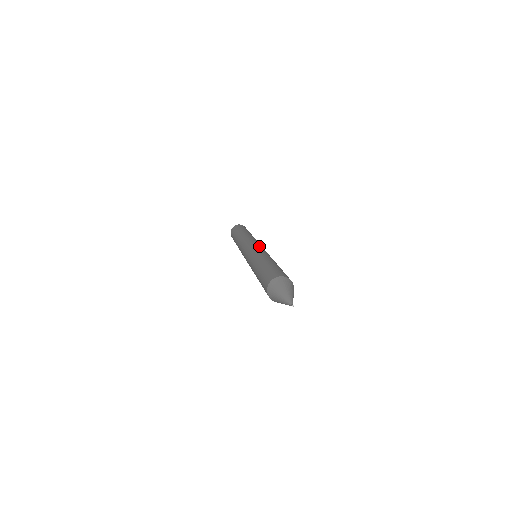
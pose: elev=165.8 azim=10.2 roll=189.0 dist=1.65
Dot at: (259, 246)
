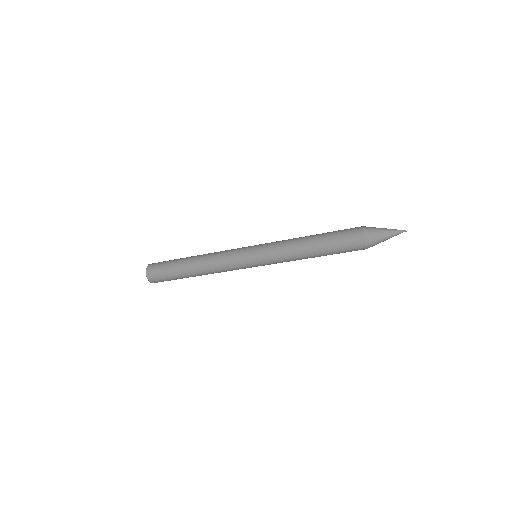
Dot at: occluded
